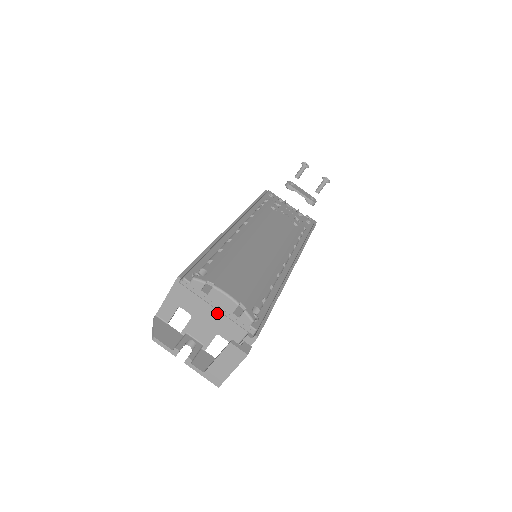
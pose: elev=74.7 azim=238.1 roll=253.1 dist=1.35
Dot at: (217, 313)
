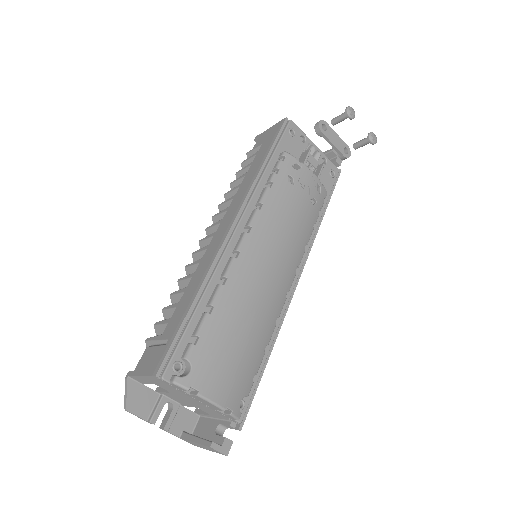
Dot at: (199, 403)
